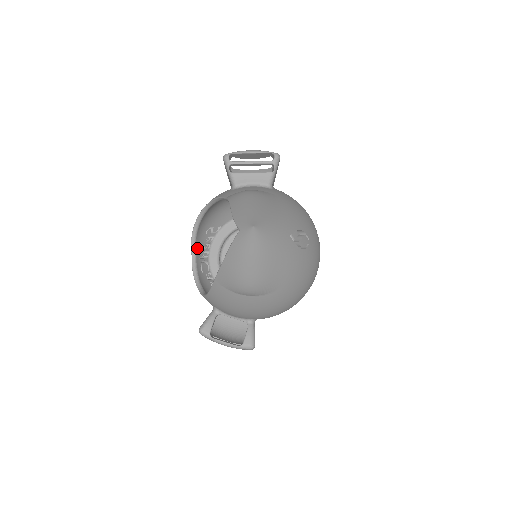
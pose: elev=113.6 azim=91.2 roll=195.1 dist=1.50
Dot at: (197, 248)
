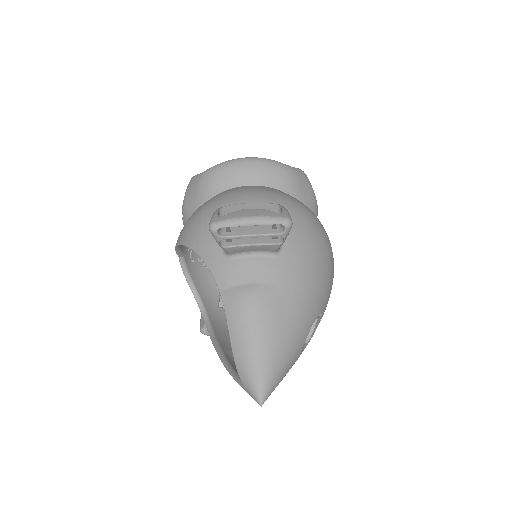
Dot at: (183, 248)
